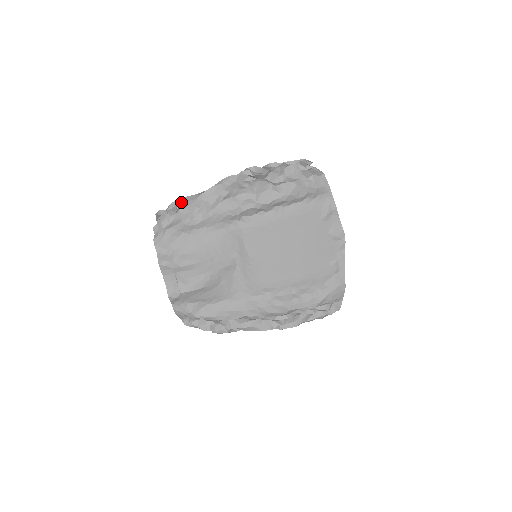
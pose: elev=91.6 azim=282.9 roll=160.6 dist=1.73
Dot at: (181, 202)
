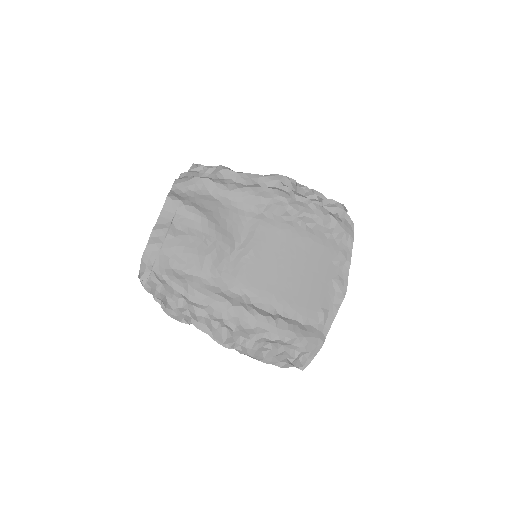
Dot at: (222, 167)
